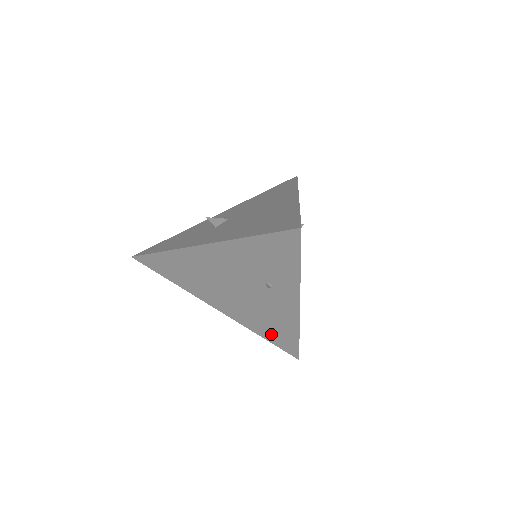
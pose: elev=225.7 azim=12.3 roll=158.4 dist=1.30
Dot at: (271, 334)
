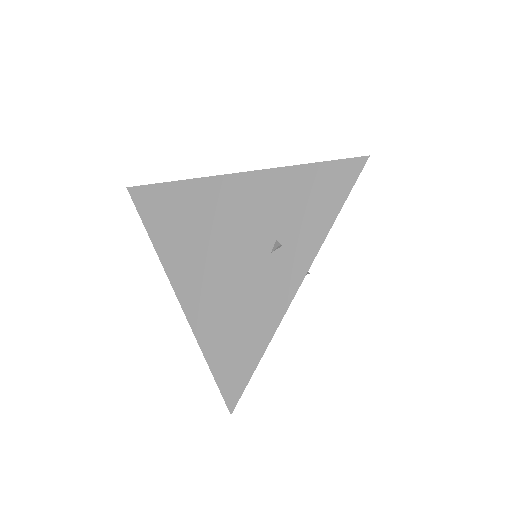
Dot at: (222, 348)
